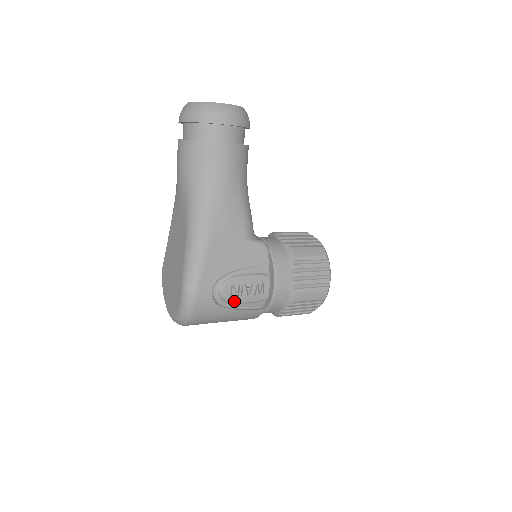
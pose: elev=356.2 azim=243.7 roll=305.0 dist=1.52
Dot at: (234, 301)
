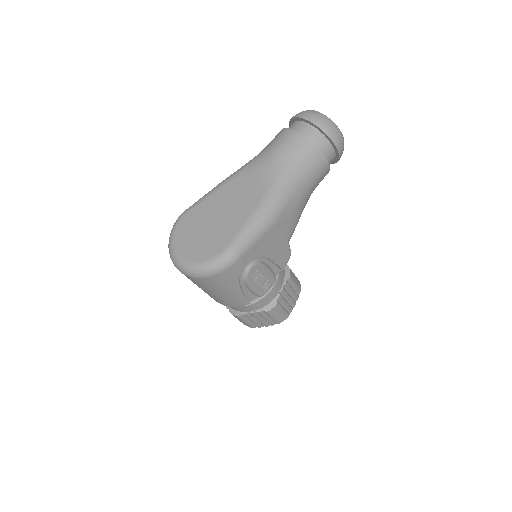
Dot at: (248, 282)
